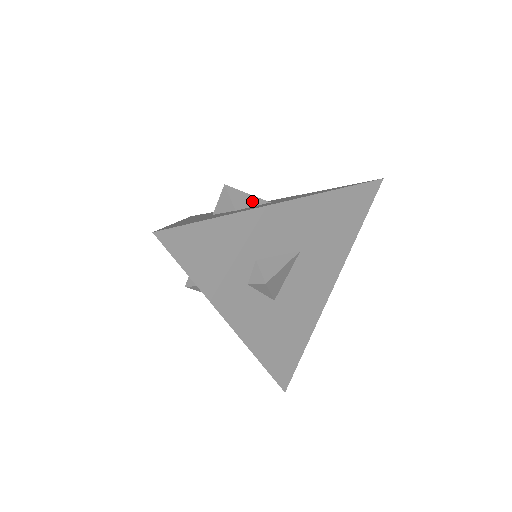
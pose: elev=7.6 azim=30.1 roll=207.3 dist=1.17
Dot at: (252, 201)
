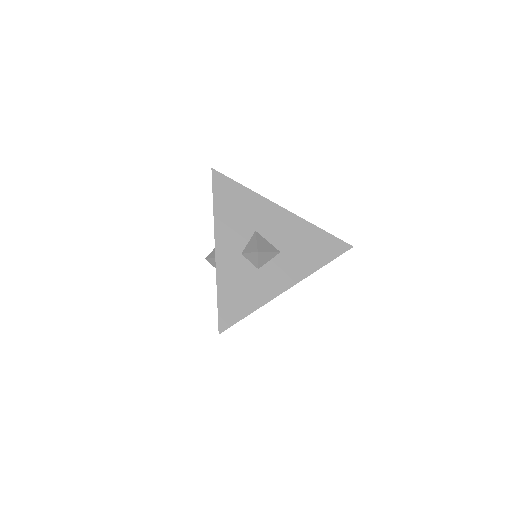
Dot at: (270, 257)
